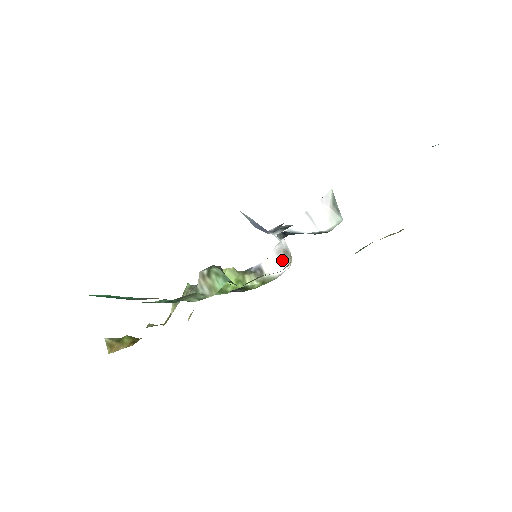
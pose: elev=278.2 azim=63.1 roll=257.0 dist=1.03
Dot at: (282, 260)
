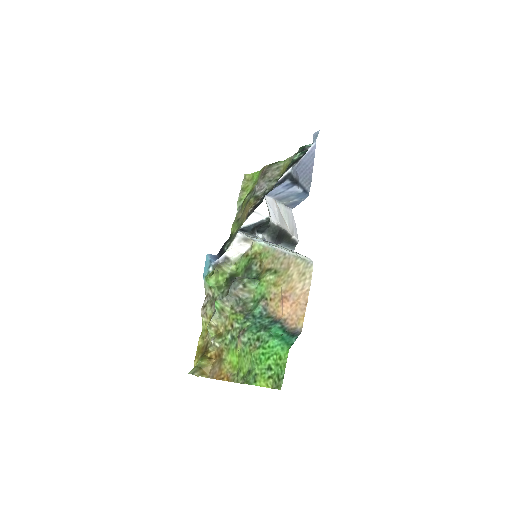
Dot at: (244, 245)
